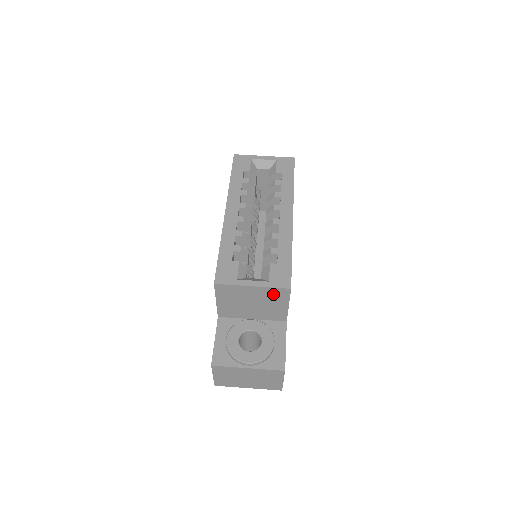
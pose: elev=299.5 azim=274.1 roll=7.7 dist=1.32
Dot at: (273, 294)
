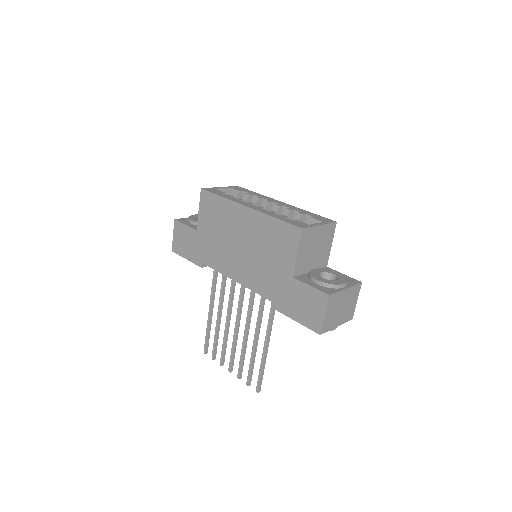
Dot at: (328, 232)
